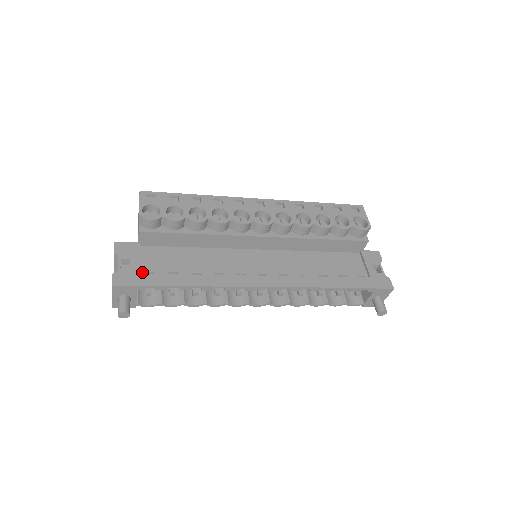
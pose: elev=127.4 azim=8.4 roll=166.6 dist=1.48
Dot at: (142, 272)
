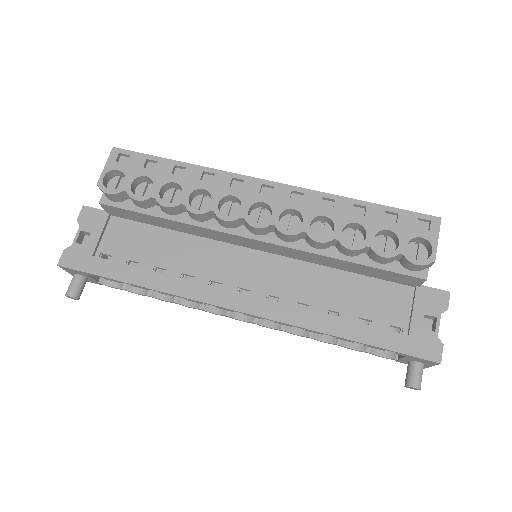
Dot at: (98, 253)
